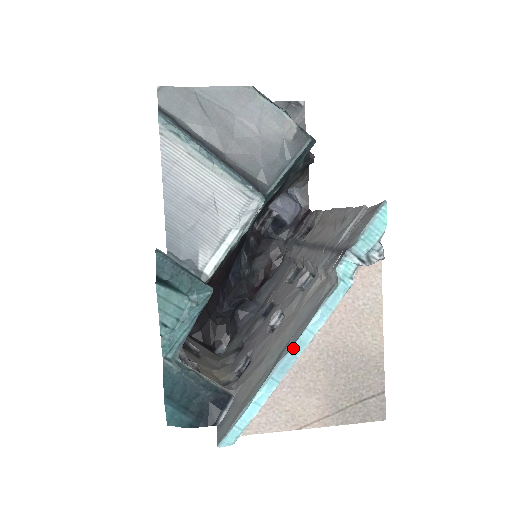
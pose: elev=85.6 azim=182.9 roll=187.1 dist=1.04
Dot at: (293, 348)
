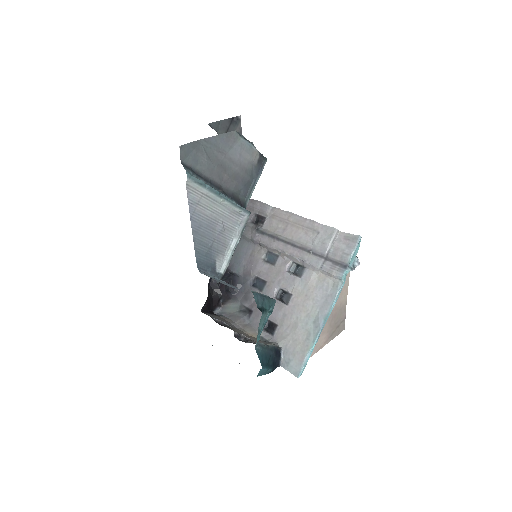
Dot at: (326, 320)
